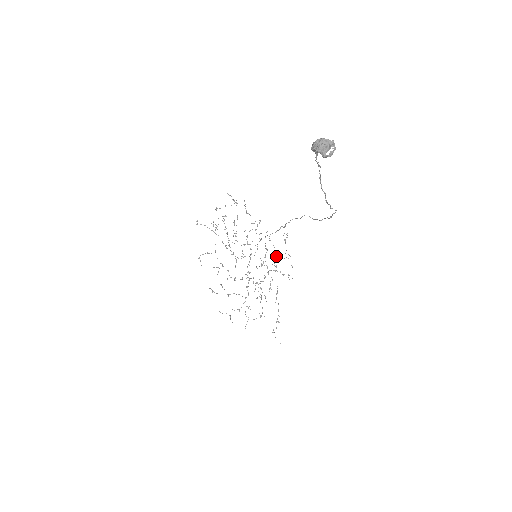
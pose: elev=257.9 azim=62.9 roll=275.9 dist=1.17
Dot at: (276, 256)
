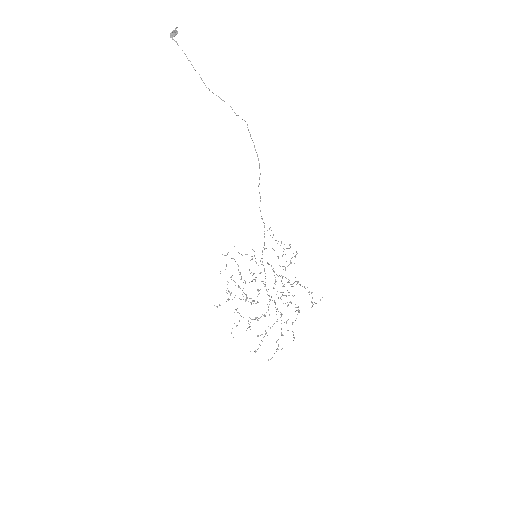
Dot at: (277, 256)
